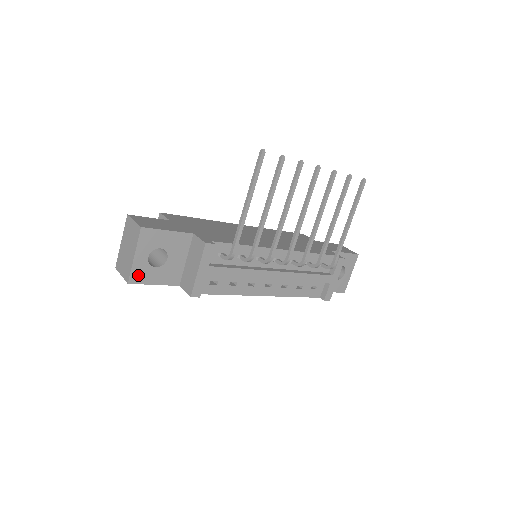
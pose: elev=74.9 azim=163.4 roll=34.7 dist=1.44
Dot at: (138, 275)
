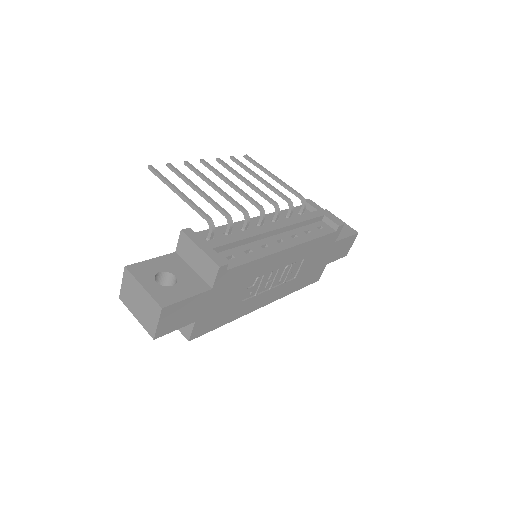
Dot at: (163, 298)
